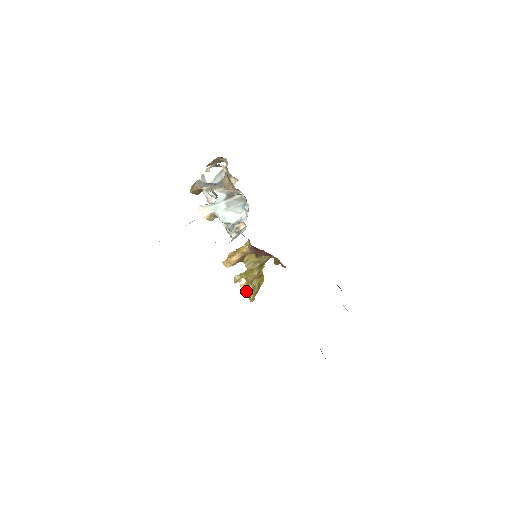
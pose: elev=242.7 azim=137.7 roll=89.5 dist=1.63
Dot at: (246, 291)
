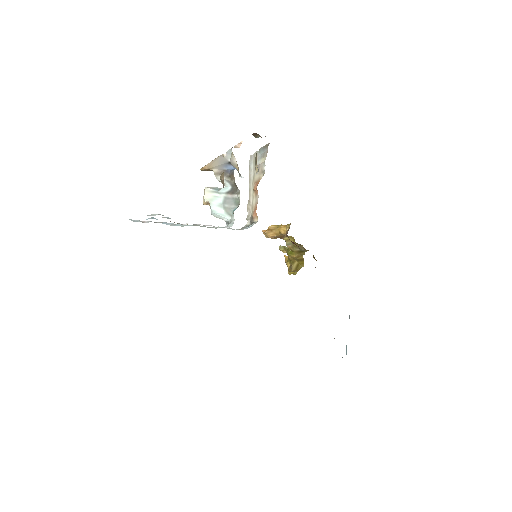
Dot at: (286, 264)
